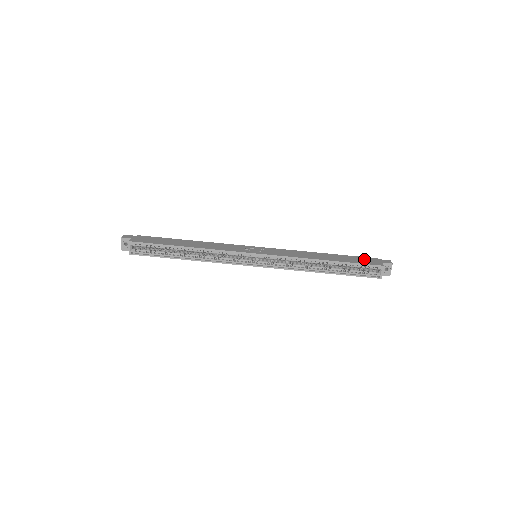
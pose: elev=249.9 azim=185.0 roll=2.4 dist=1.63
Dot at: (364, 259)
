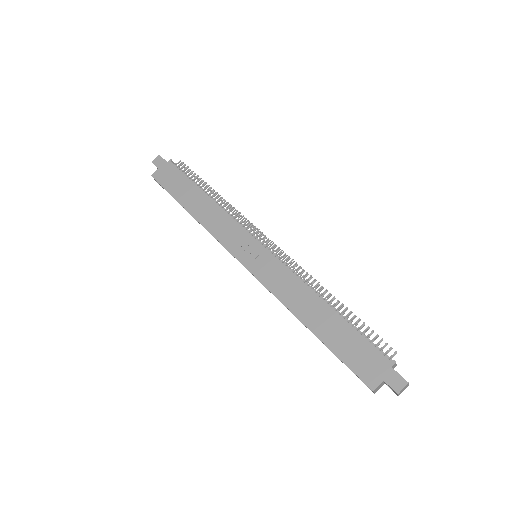
Dot at: (367, 355)
